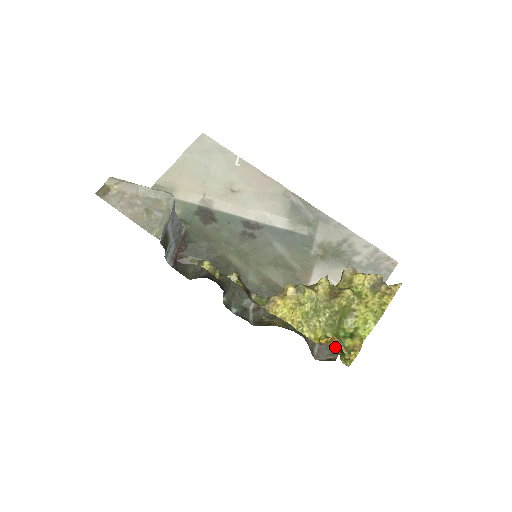
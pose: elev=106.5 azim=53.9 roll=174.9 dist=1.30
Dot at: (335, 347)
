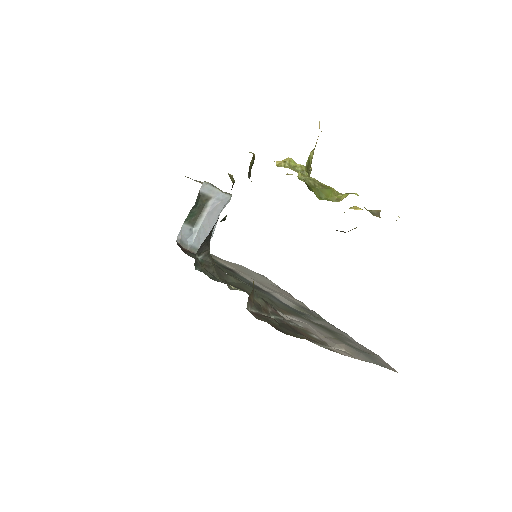
Dot at: occluded
